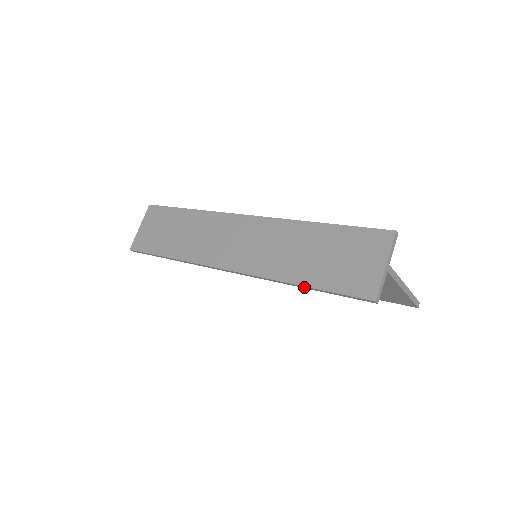
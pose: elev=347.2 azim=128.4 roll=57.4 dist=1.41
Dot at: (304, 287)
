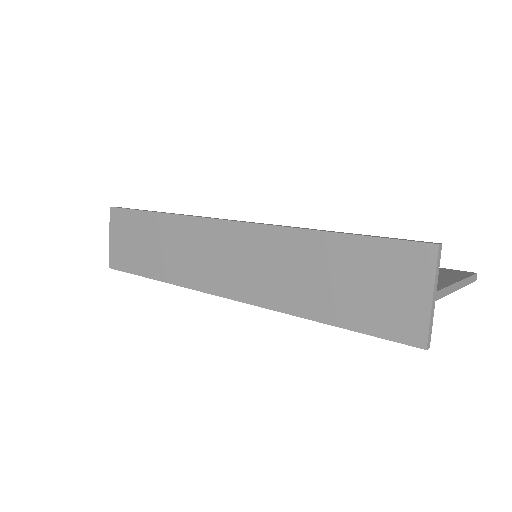
Dot at: (326, 322)
